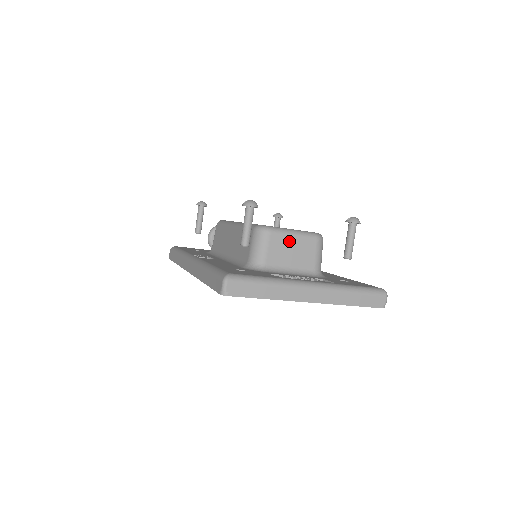
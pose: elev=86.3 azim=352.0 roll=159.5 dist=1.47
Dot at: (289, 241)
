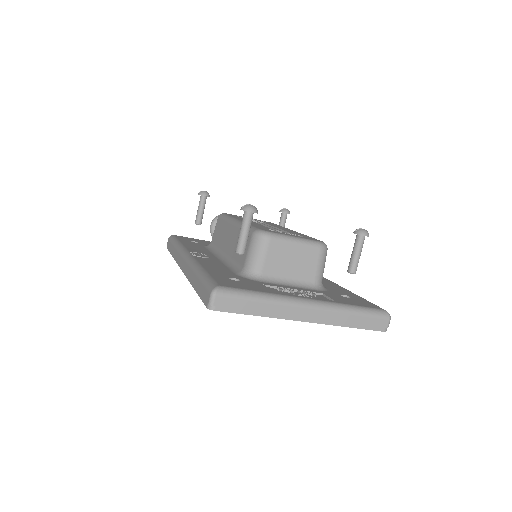
Dot at: (290, 249)
